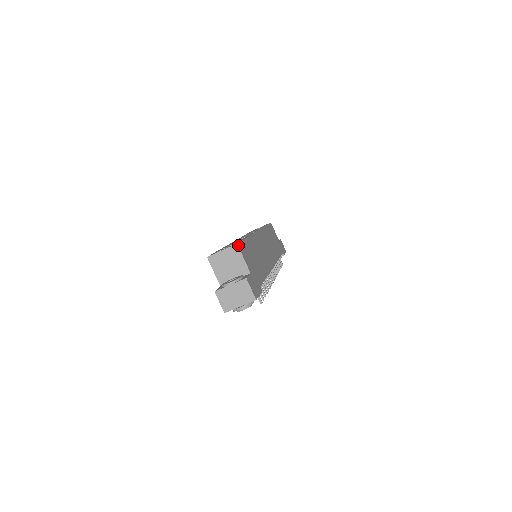
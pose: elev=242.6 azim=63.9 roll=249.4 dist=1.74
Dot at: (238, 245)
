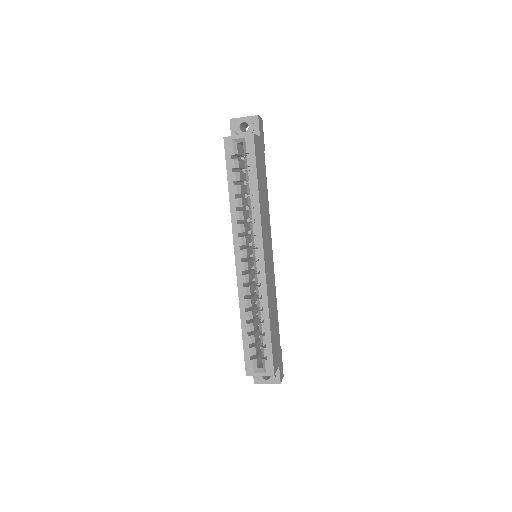
Dot at: (274, 374)
